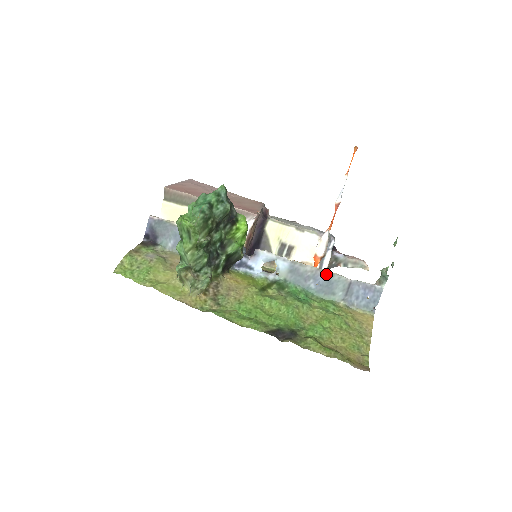
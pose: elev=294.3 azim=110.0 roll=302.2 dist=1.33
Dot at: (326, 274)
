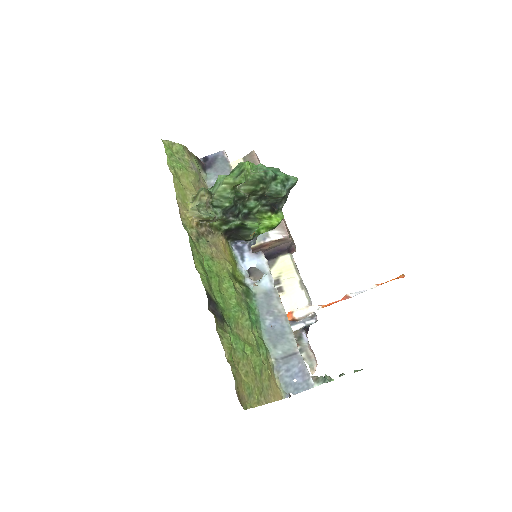
Dot at: (287, 326)
